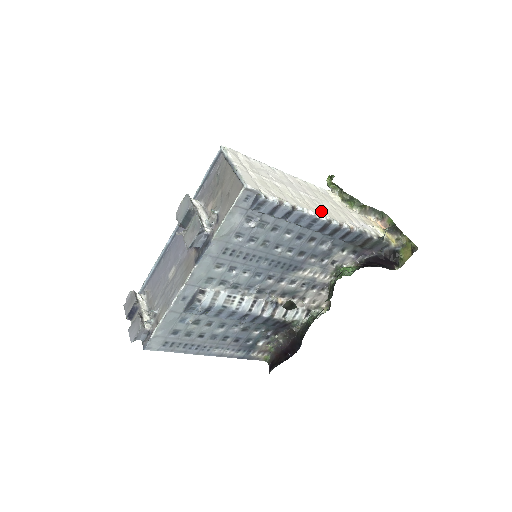
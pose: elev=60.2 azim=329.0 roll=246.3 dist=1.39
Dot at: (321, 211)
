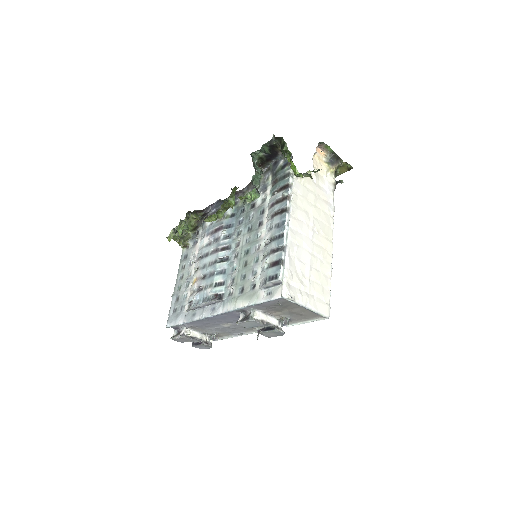
Dot at: (328, 240)
